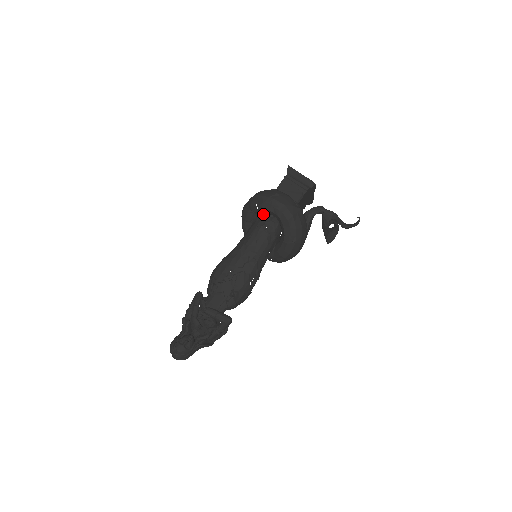
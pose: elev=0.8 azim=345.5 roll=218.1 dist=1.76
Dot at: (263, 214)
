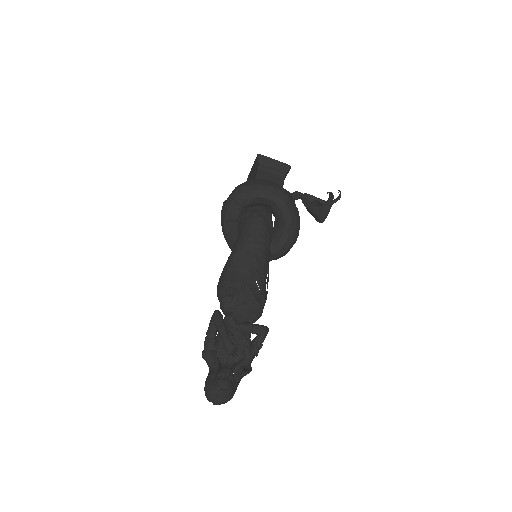
Dot at: (250, 208)
